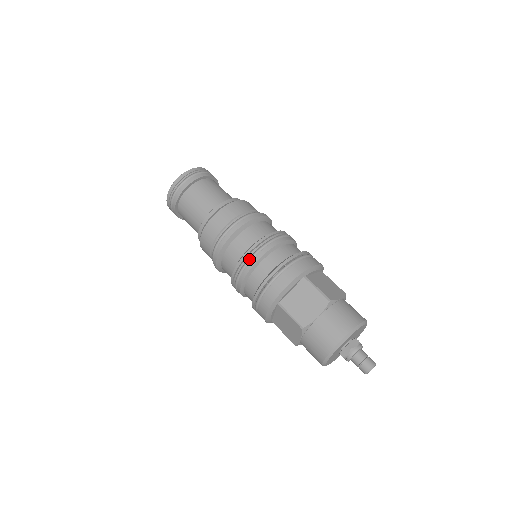
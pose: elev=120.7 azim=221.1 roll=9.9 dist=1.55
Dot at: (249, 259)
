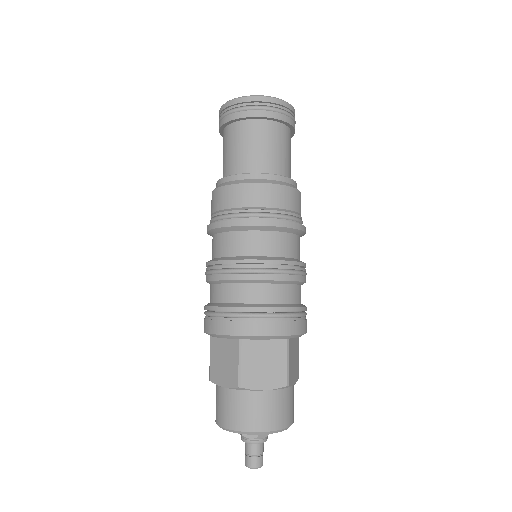
Dot at: (210, 271)
